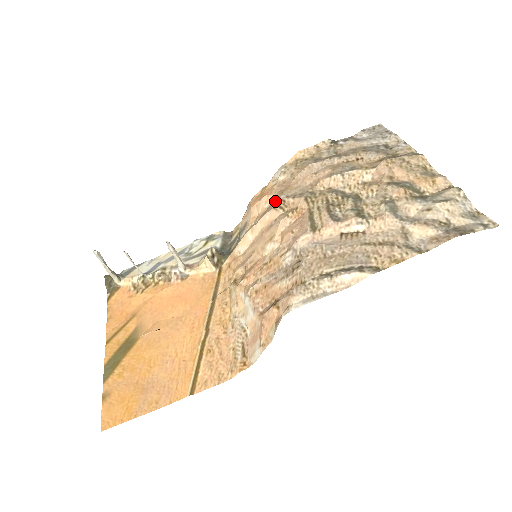
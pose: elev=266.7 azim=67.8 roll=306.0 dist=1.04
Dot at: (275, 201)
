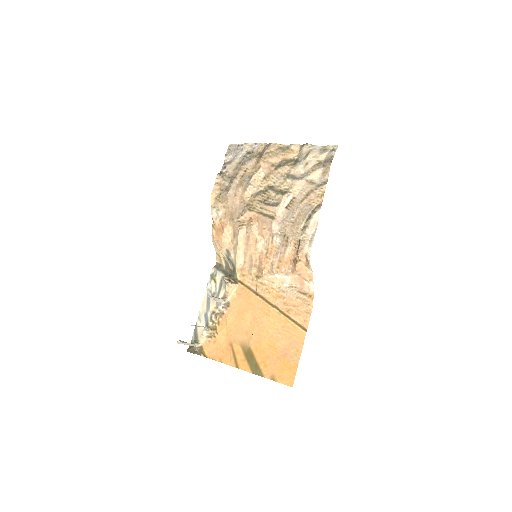
Dot at: (235, 226)
